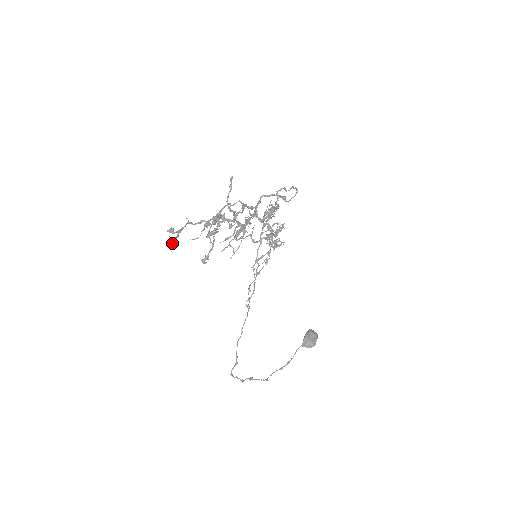
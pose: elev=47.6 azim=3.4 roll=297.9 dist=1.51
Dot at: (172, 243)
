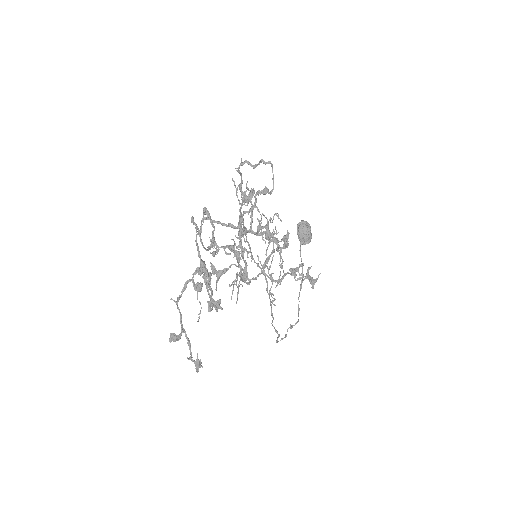
Dot at: (200, 366)
